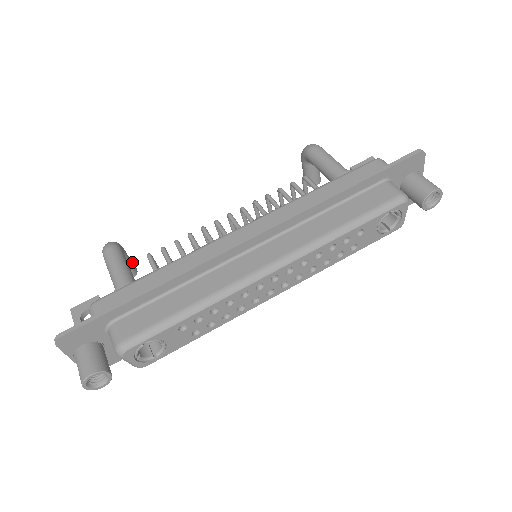
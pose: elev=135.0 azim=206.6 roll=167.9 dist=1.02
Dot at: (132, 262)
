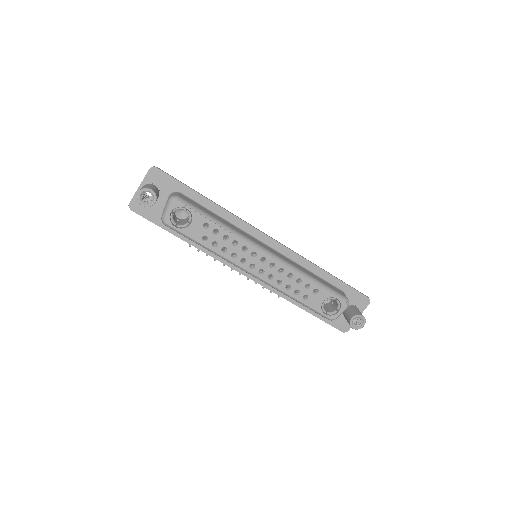
Dot at: occluded
